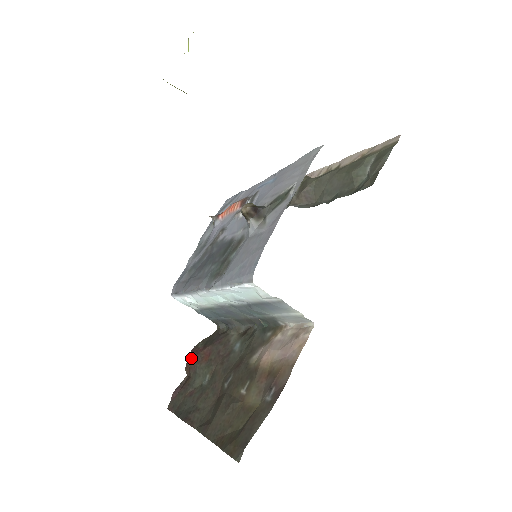
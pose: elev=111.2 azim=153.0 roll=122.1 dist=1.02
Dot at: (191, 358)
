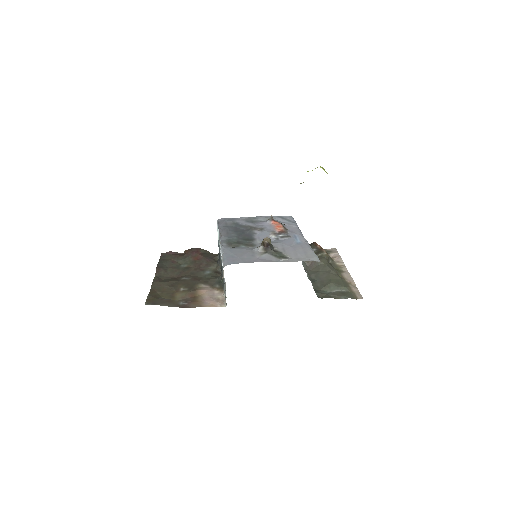
Dot at: (192, 250)
